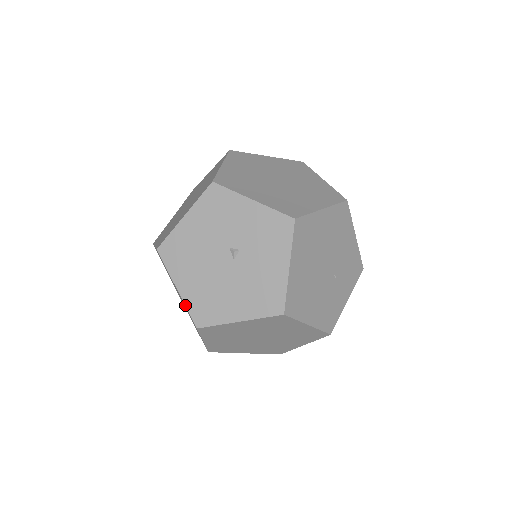
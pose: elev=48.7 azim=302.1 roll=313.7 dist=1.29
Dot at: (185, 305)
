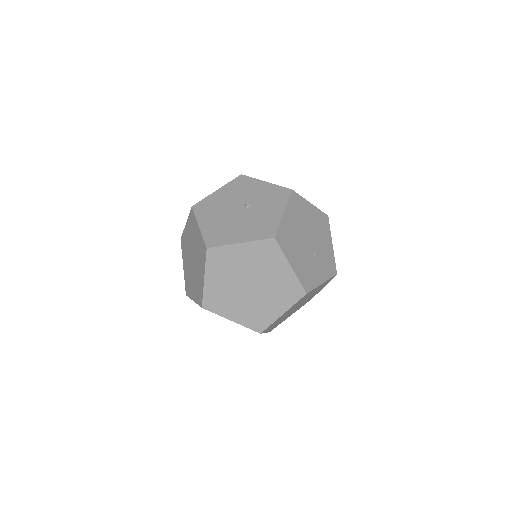
Dot at: (202, 235)
